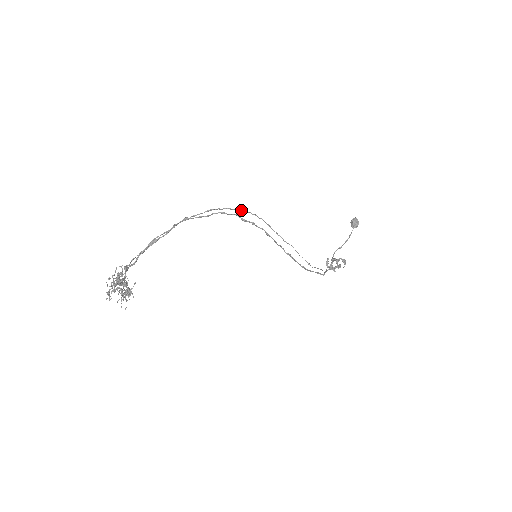
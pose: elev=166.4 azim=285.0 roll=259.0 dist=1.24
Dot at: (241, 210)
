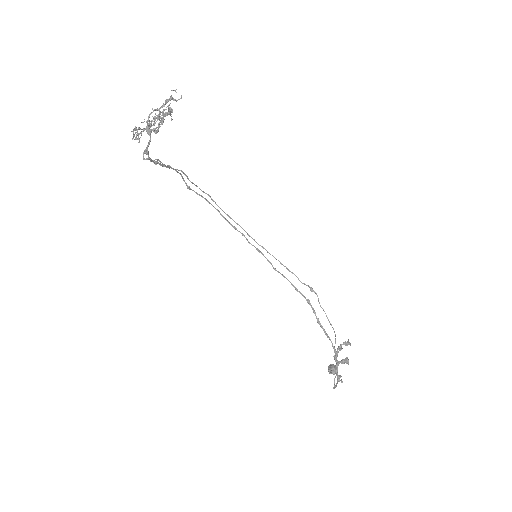
Dot at: (230, 218)
